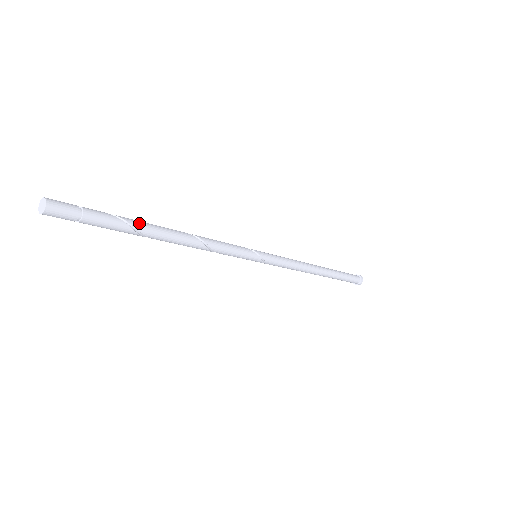
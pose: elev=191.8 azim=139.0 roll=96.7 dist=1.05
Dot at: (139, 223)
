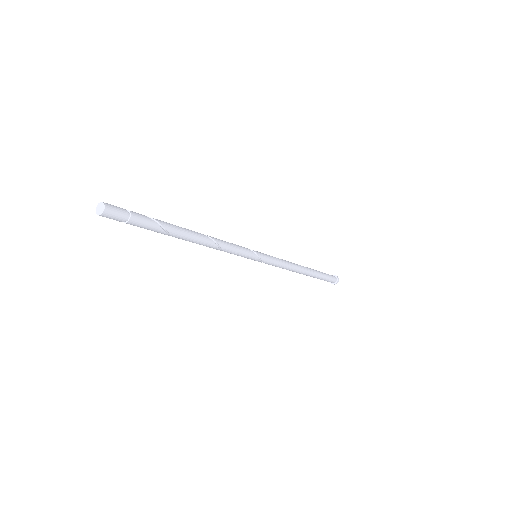
Dot at: (171, 227)
